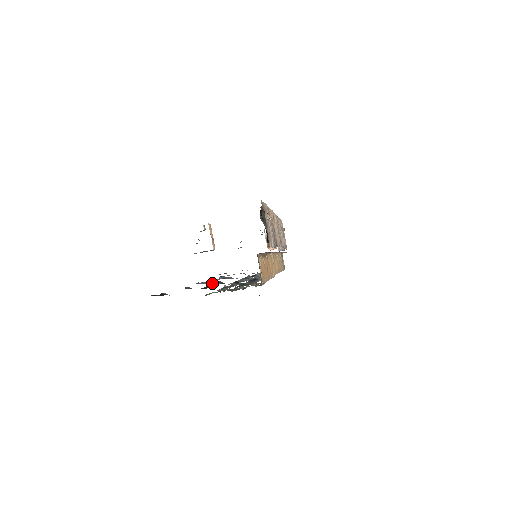
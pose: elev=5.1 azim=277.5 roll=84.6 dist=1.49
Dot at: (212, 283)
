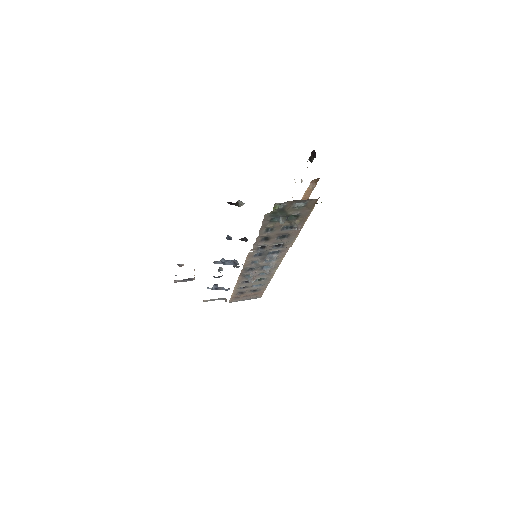
Dot at: (227, 264)
